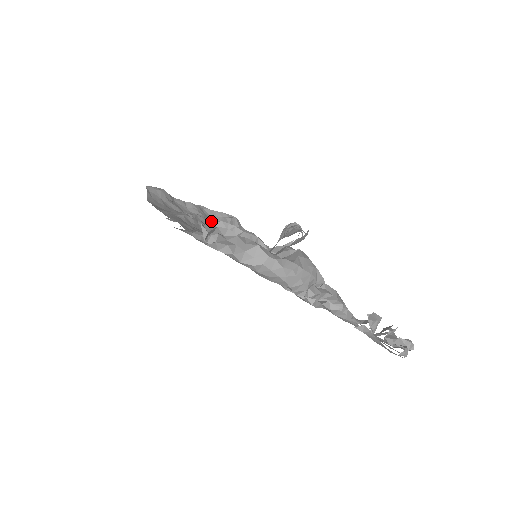
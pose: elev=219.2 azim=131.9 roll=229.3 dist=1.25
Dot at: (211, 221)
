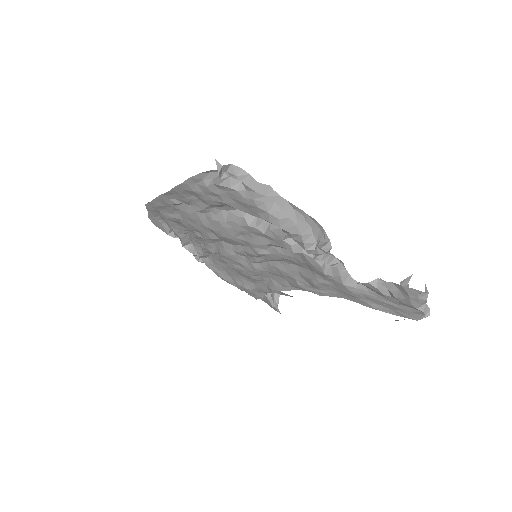
Dot at: occluded
